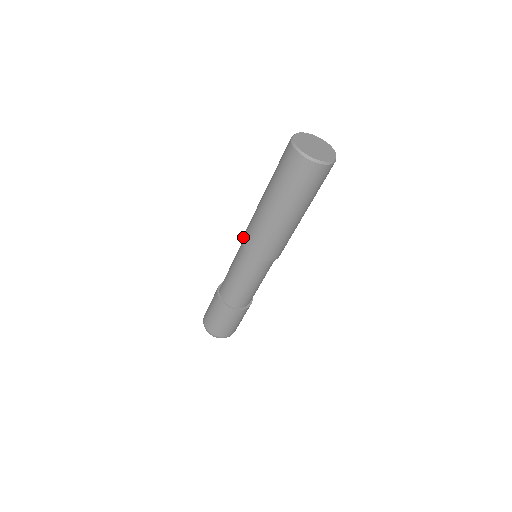
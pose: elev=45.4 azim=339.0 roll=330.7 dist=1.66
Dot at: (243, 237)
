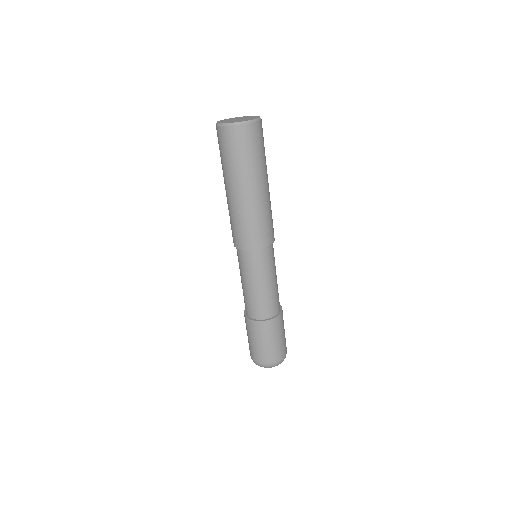
Dot at: (242, 246)
